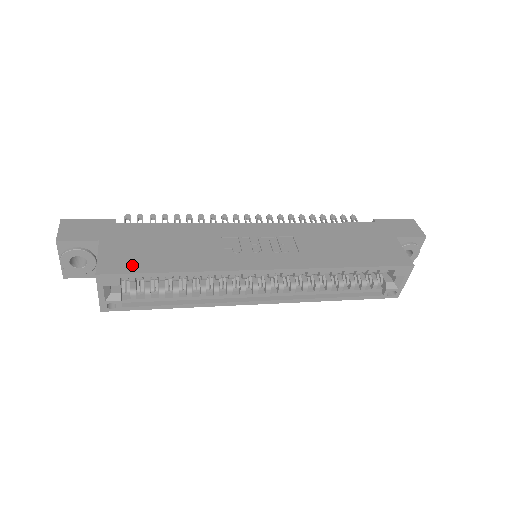
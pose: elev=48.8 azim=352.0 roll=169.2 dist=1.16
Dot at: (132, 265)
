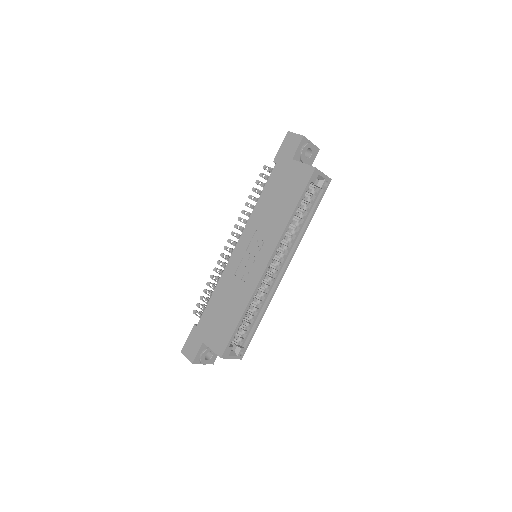
Dot at: (225, 337)
